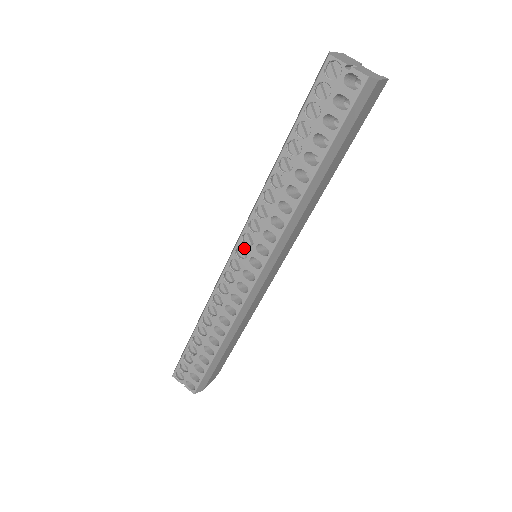
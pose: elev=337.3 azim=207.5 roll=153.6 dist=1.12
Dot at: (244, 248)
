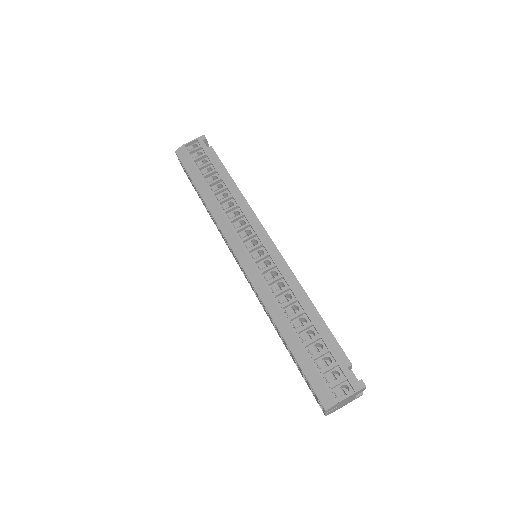
Dot at: occluded
